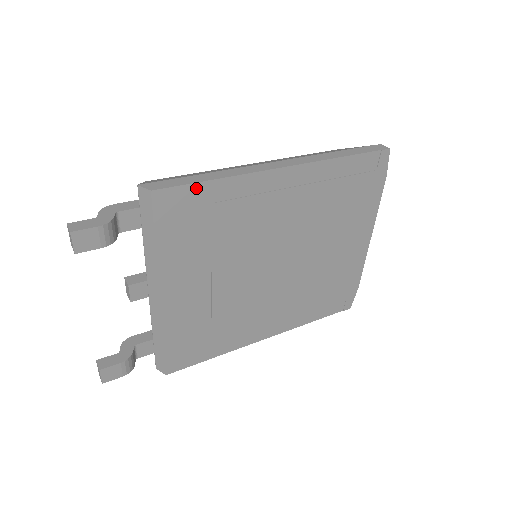
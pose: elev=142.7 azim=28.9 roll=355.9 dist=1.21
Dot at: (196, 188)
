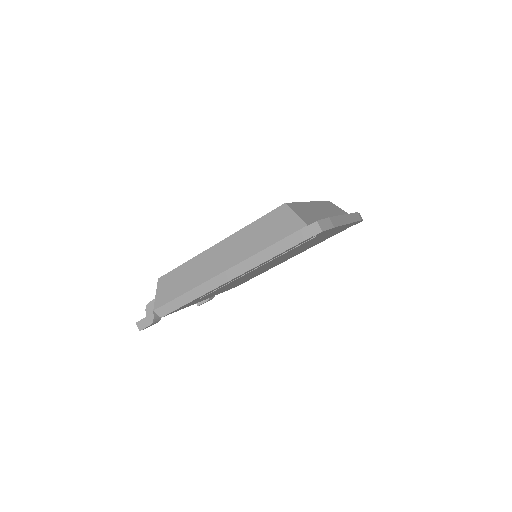
Dot at: occluded
